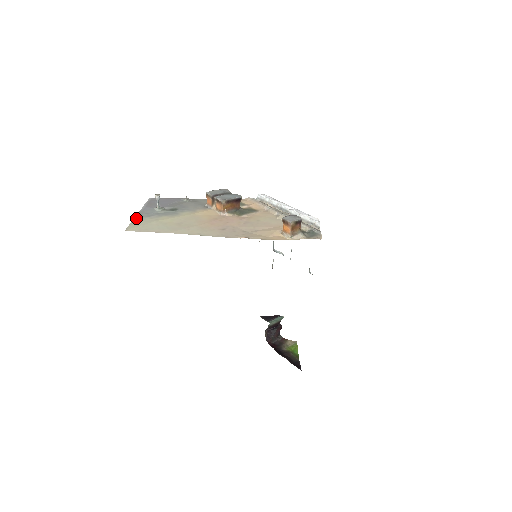
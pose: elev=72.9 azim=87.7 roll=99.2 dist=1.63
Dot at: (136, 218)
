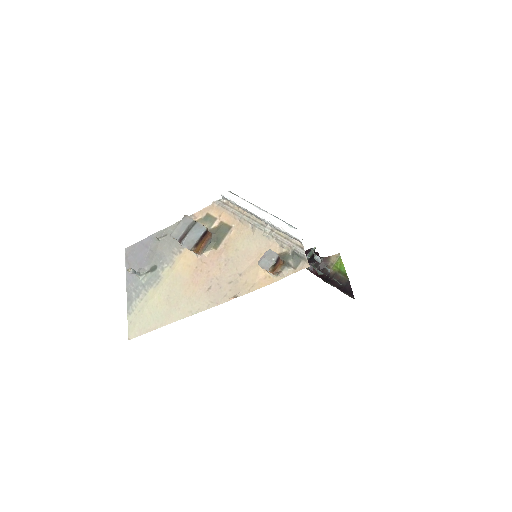
Dot at: (128, 307)
